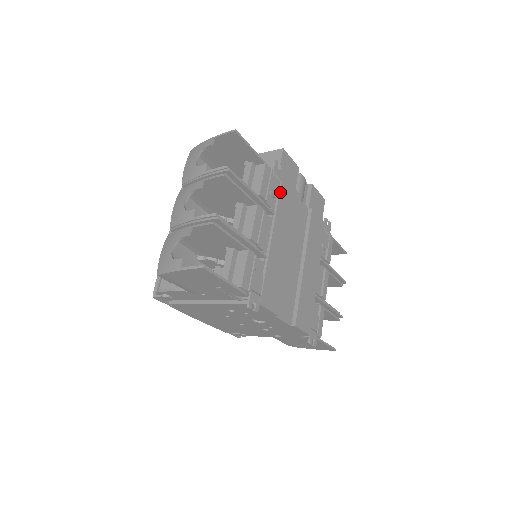
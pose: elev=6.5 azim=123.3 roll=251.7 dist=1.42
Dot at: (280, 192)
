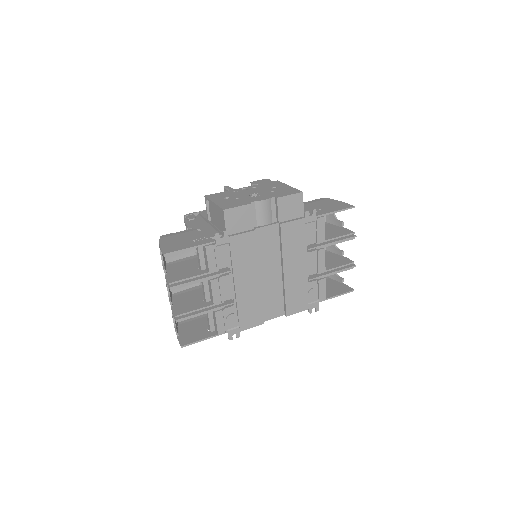
Dot at: (231, 251)
